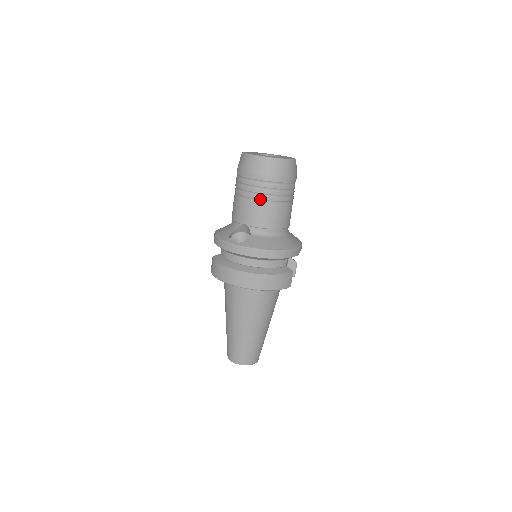
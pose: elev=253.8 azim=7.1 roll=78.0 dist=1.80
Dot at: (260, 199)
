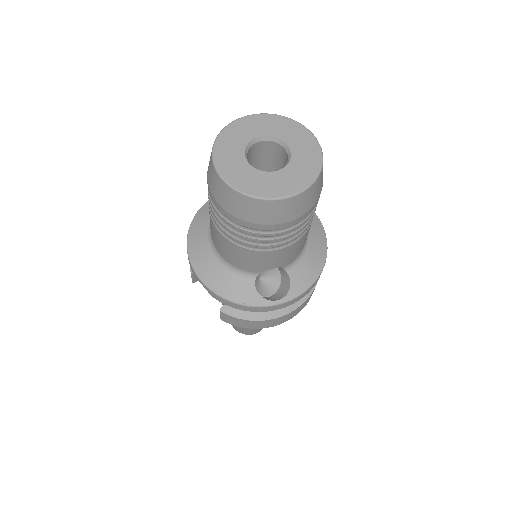
Dot at: (299, 237)
